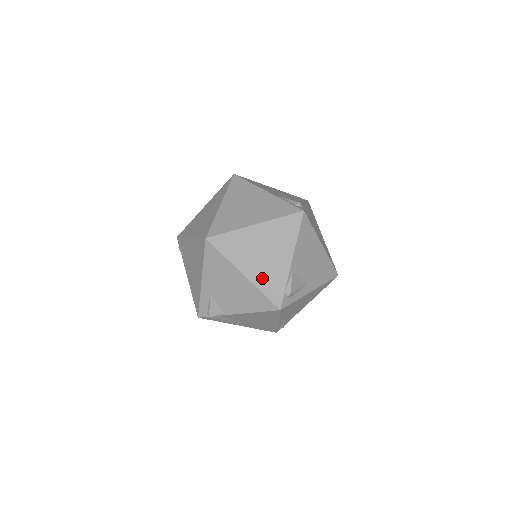
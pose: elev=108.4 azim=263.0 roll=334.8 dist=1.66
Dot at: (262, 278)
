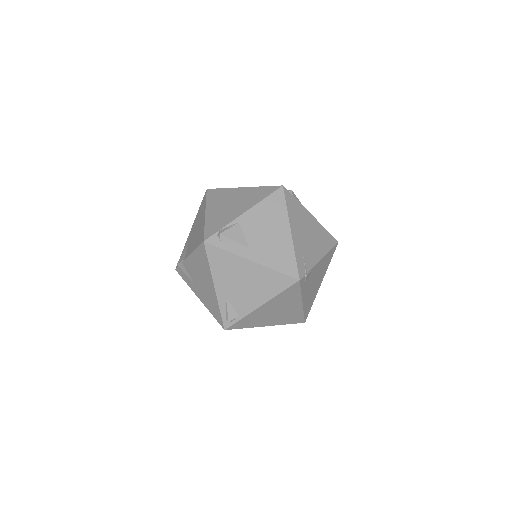
Dot at: (214, 218)
